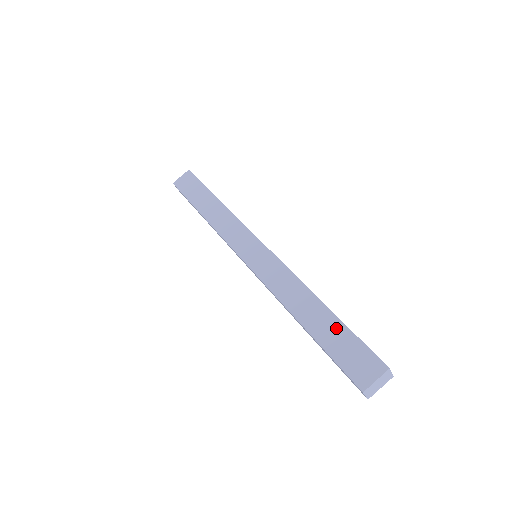
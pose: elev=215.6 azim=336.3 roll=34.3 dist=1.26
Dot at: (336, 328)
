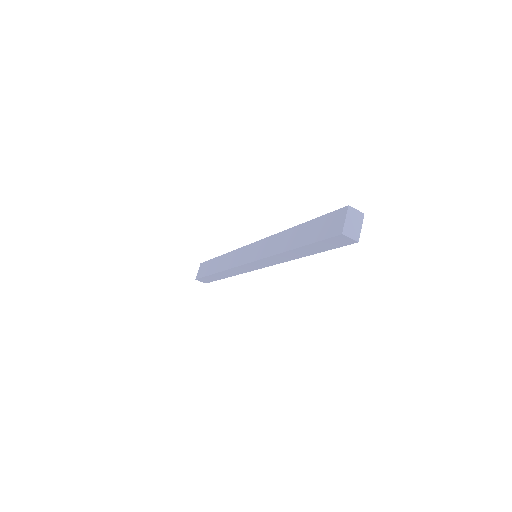
Dot at: (310, 226)
